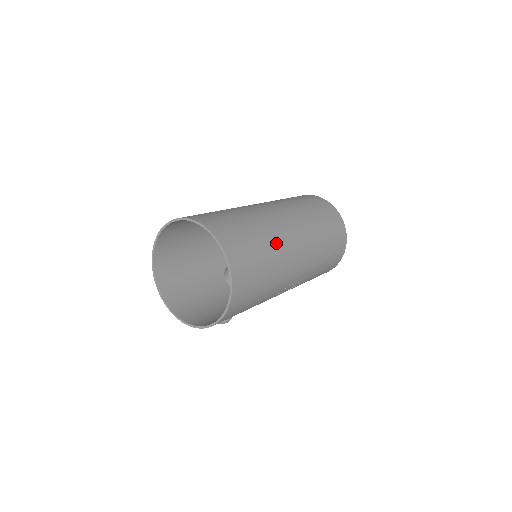
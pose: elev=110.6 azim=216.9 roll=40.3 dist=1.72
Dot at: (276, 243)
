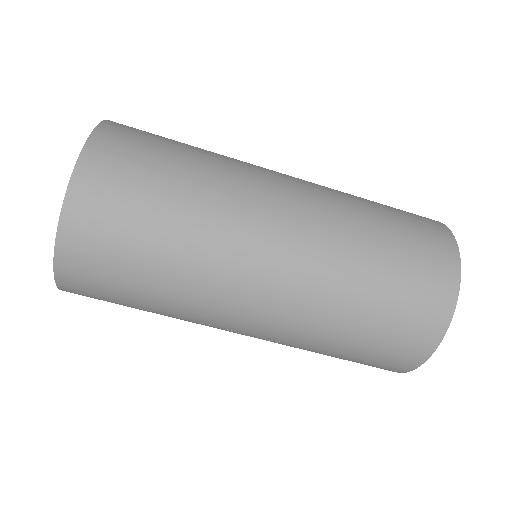
Dot at: (205, 251)
